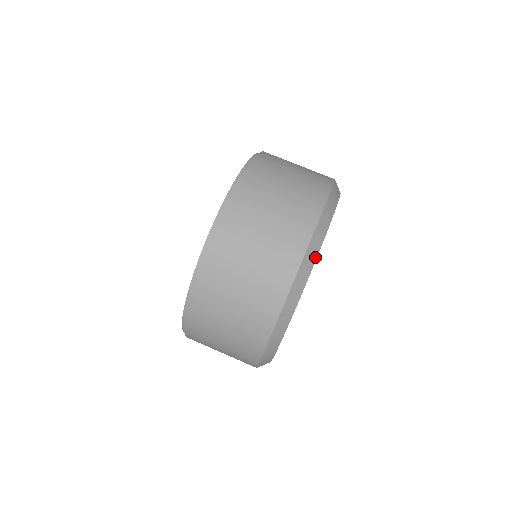
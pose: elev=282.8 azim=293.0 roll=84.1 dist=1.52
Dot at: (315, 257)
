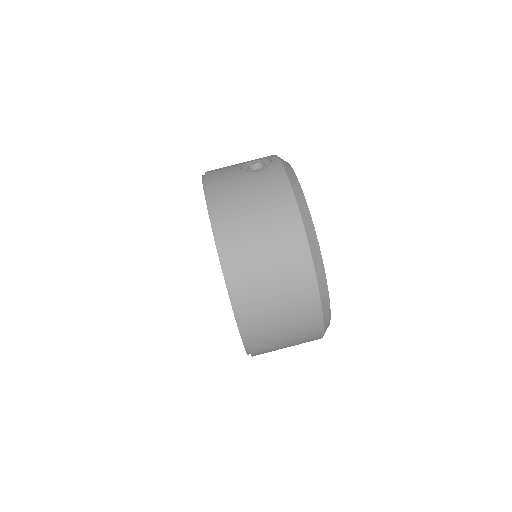
Dot at: (326, 284)
